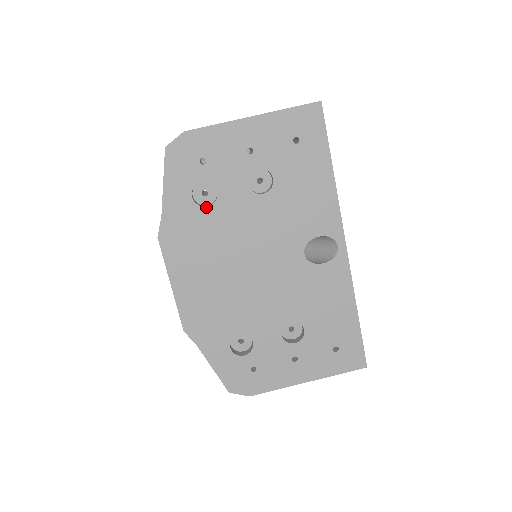
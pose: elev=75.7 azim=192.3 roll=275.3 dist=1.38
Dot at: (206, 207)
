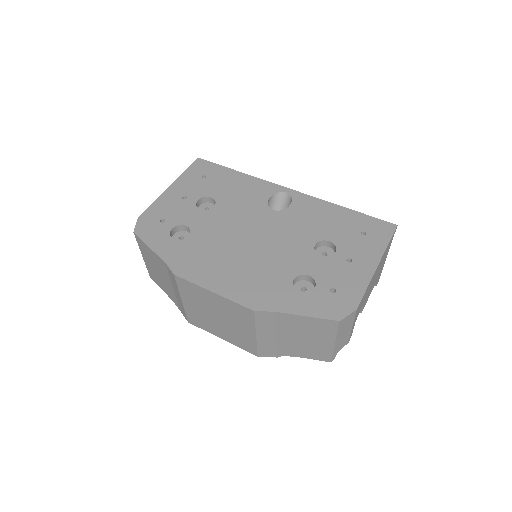
Dot at: (188, 237)
